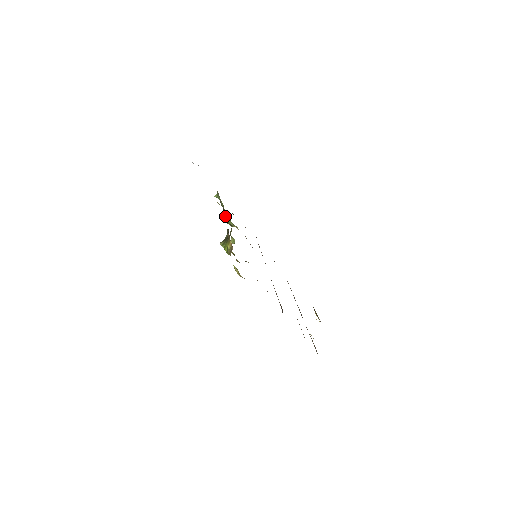
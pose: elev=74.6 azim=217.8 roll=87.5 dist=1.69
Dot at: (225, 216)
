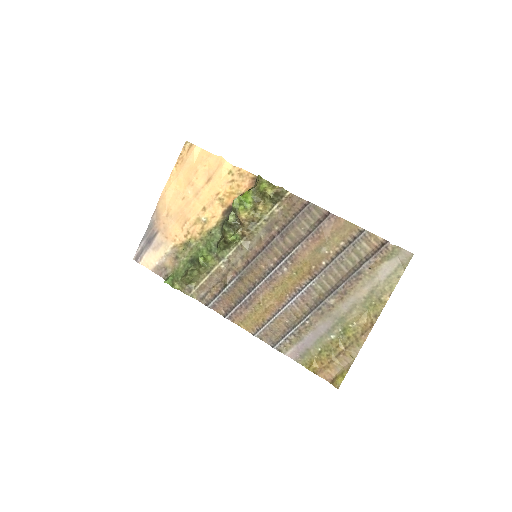
Dot at: (192, 270)
